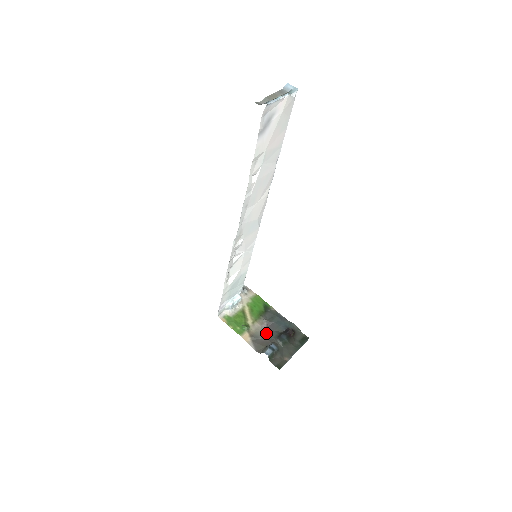
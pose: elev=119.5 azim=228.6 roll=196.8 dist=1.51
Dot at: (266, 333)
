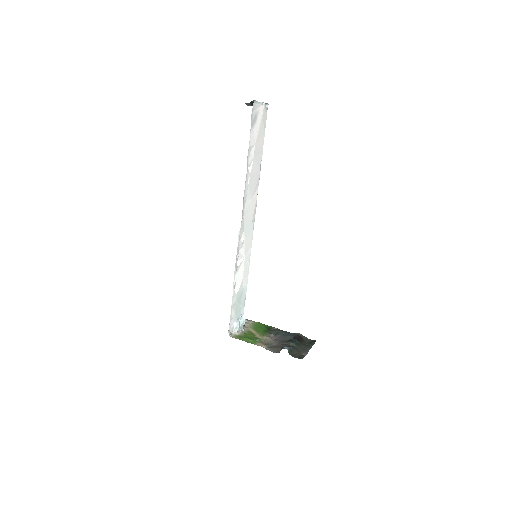
Dot at: (277, 342)
